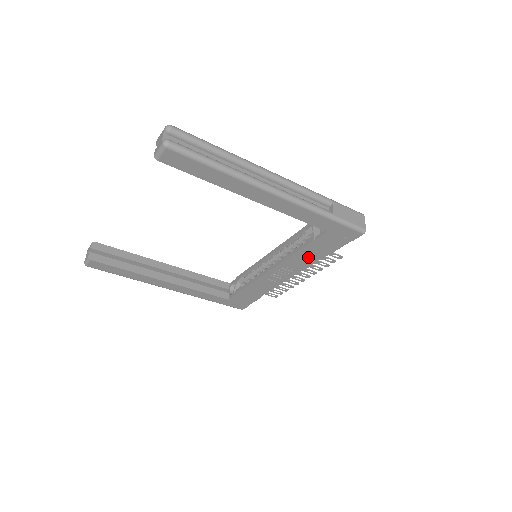
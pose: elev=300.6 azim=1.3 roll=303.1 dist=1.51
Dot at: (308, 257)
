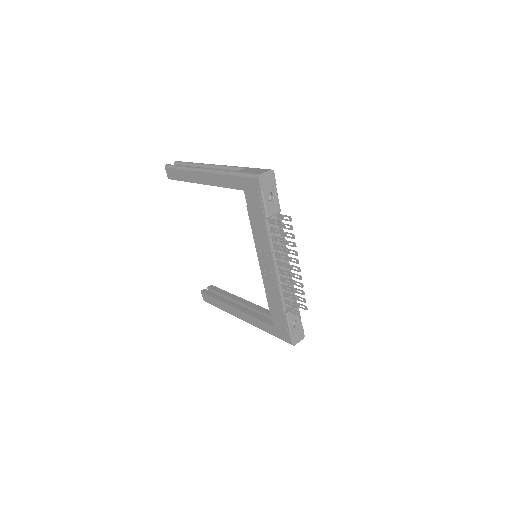
Dot at: (261, 231)
